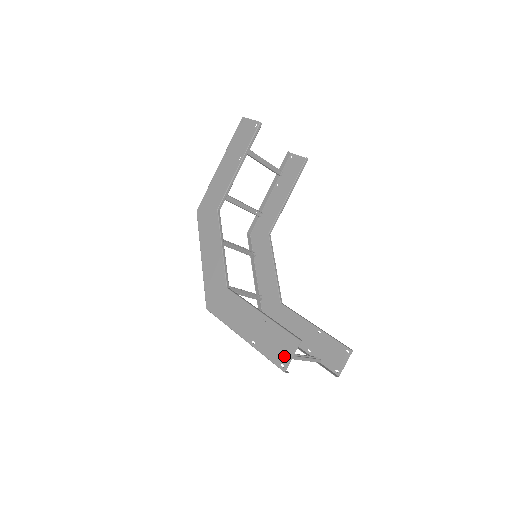
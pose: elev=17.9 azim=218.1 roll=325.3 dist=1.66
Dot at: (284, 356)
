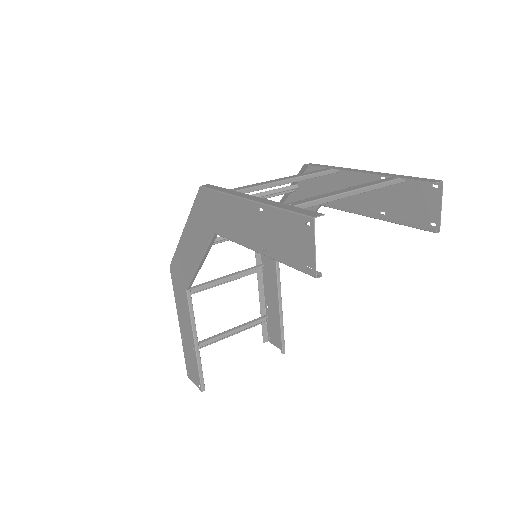
Dot at: (191, 375)
